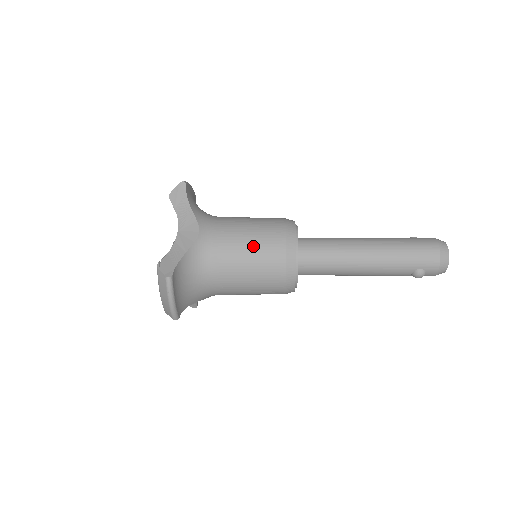
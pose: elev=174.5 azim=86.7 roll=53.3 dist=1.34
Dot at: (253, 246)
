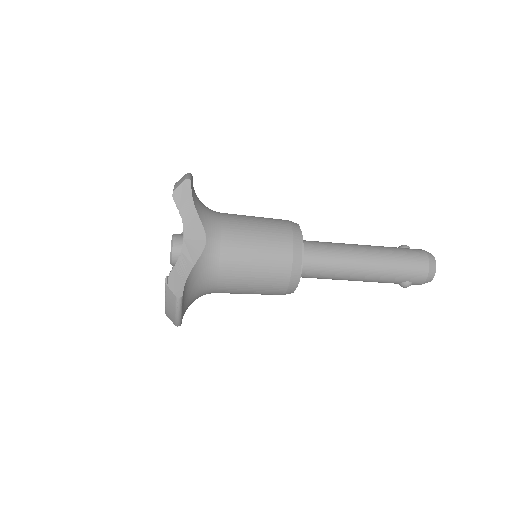
Dot at: (260, 259)
